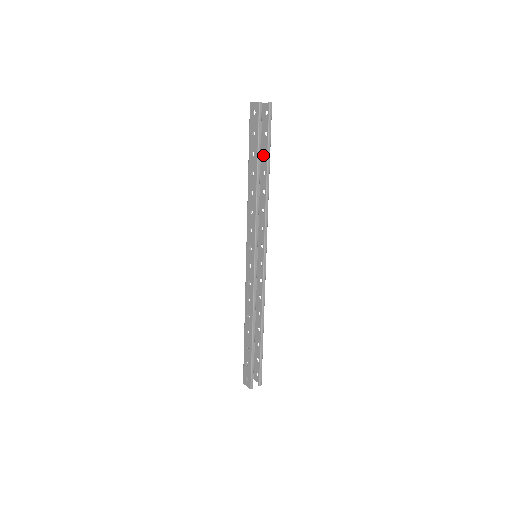
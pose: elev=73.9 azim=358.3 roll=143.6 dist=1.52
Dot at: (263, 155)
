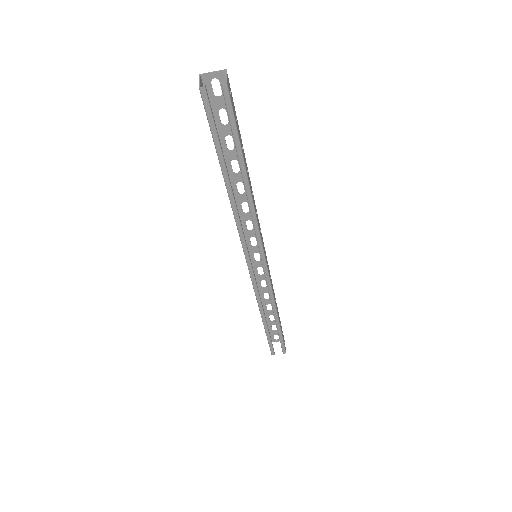
Dot at: occluded
